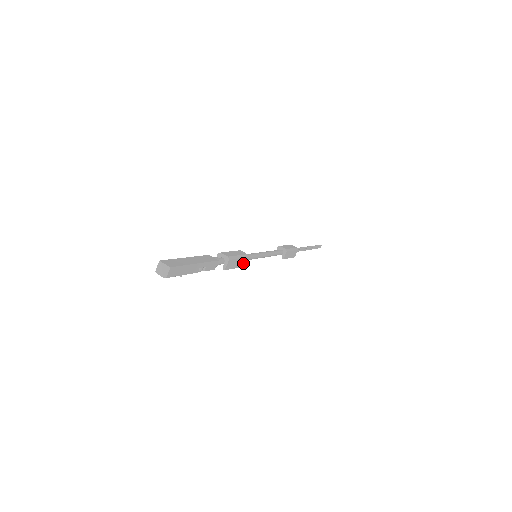
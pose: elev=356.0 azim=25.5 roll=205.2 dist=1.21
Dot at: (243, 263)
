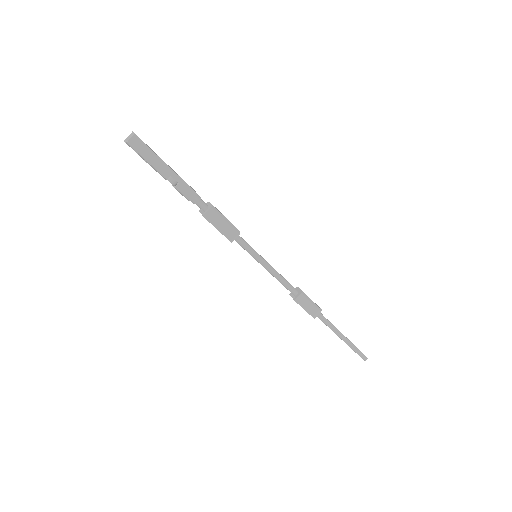
Dot at: (231, 236)
